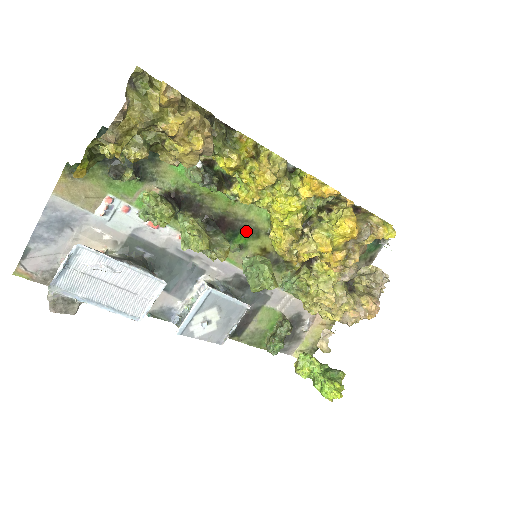
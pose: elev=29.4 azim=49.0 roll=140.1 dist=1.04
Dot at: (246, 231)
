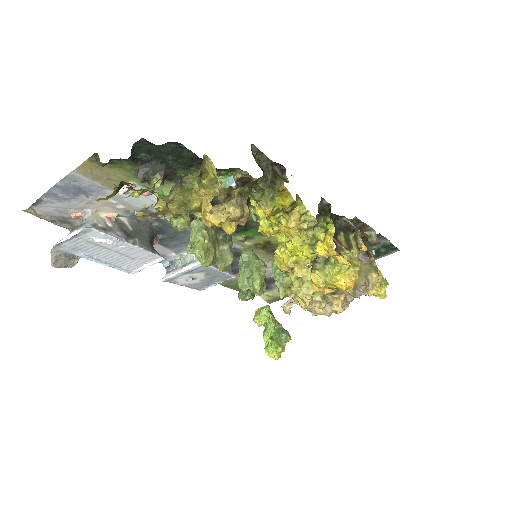
Dot at: (257, 229)
